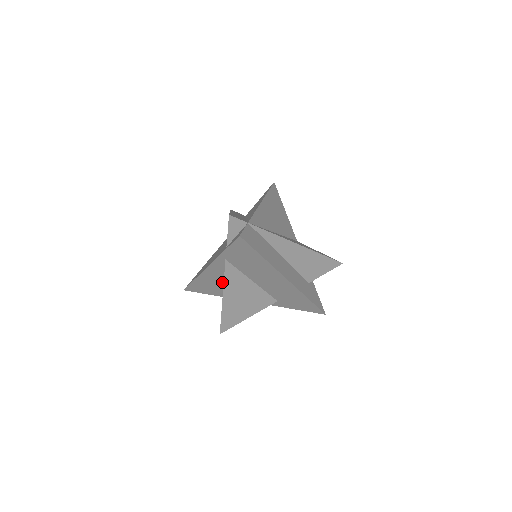
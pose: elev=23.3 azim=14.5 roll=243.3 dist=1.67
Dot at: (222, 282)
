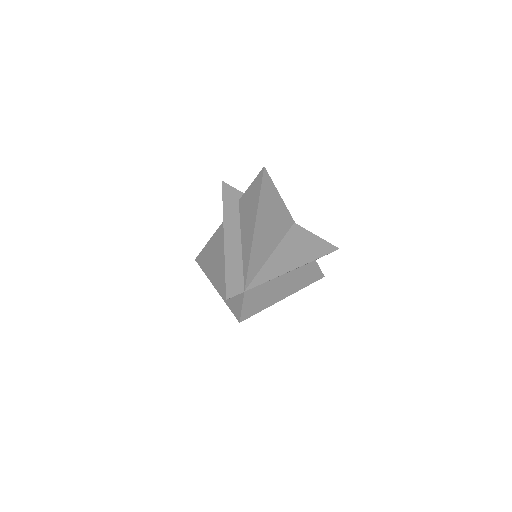
Dot at: occluded
